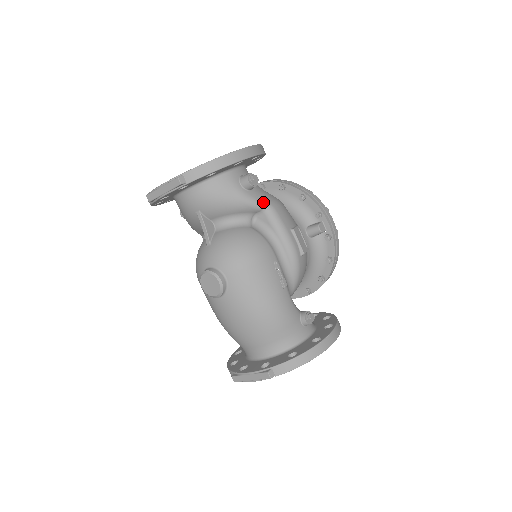
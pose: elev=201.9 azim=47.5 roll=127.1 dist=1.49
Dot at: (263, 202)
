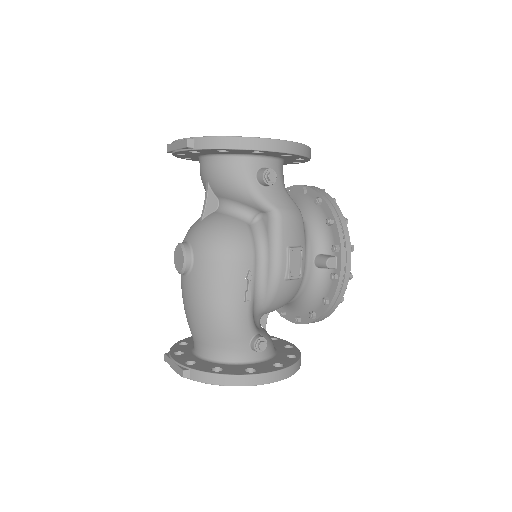
Dot at: (272, 205)
